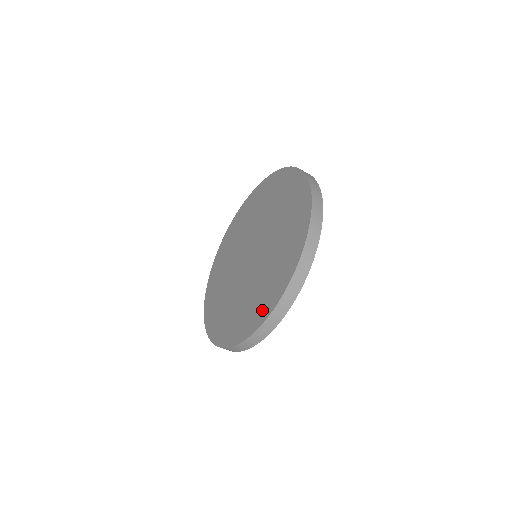
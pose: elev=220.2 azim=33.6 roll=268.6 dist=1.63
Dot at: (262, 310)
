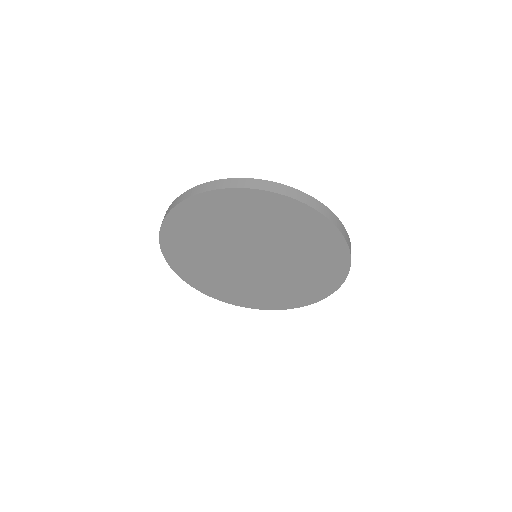
Dot at: (281, 304)
